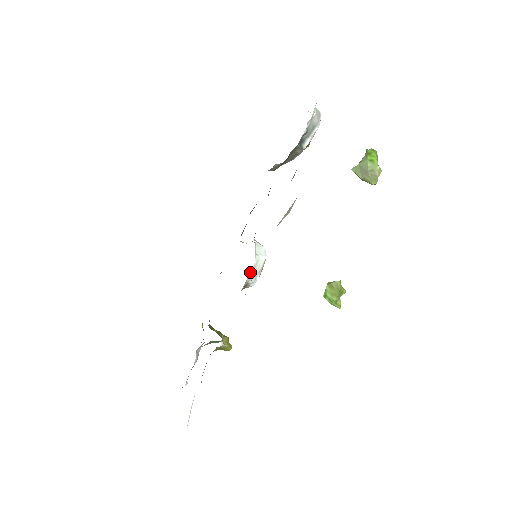
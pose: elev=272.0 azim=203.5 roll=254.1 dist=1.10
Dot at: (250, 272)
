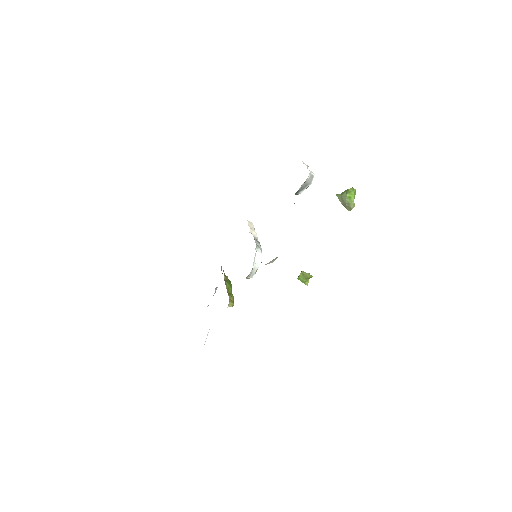
Dot at: (249, 274)
